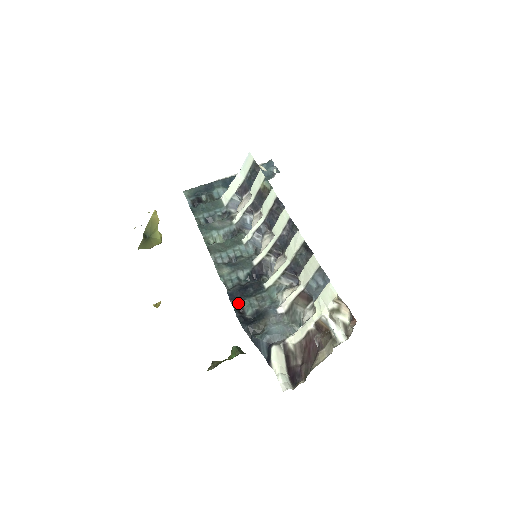
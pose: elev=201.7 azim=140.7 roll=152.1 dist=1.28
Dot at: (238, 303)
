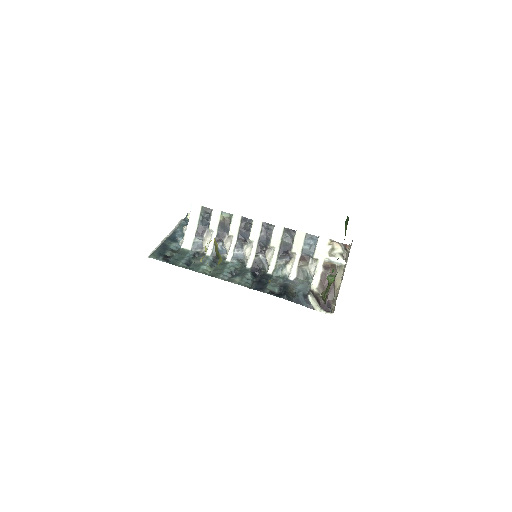
Dot at: (266, 290)
